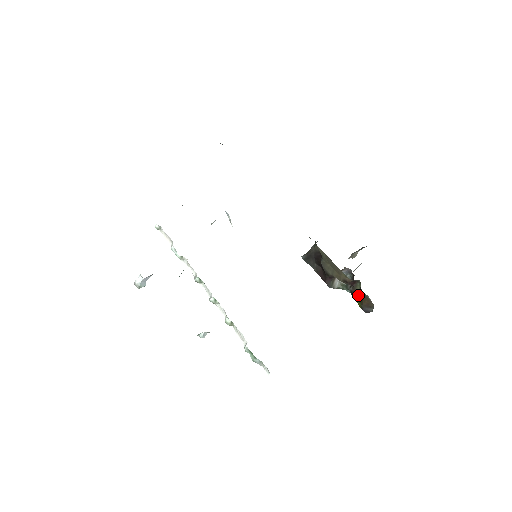
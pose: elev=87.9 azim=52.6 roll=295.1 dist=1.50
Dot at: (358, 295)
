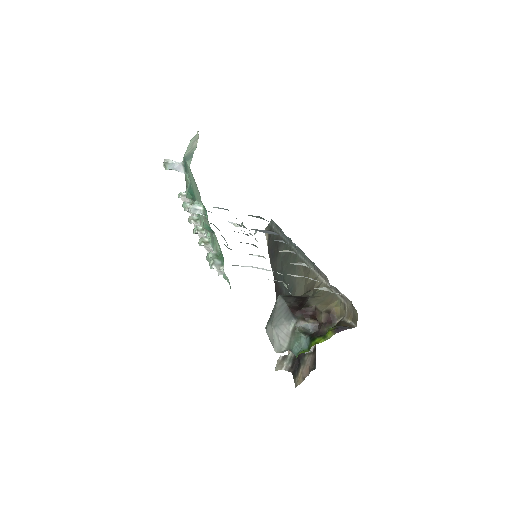
Dot at: (322, 335)
